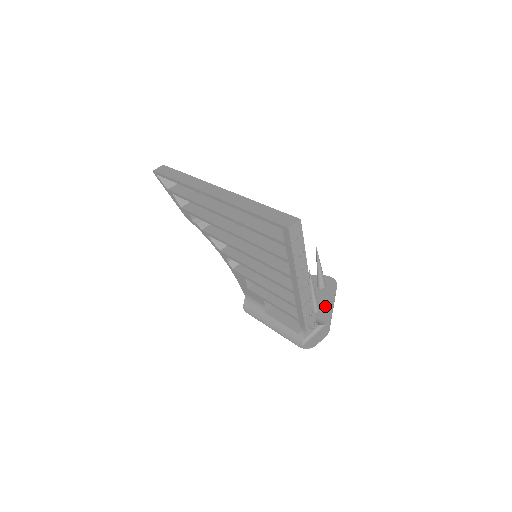
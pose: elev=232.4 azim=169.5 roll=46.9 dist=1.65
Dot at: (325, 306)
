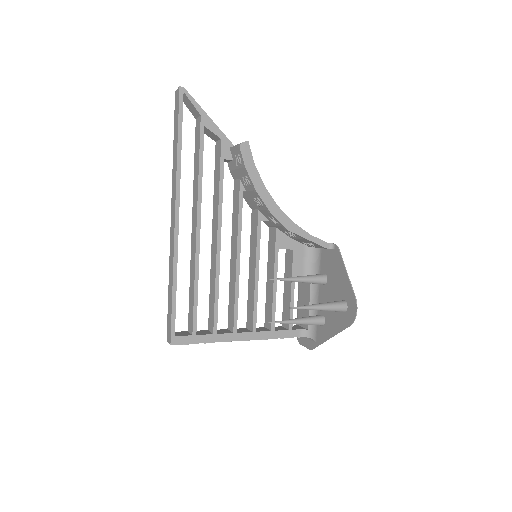
Dot at: (327, 329)
